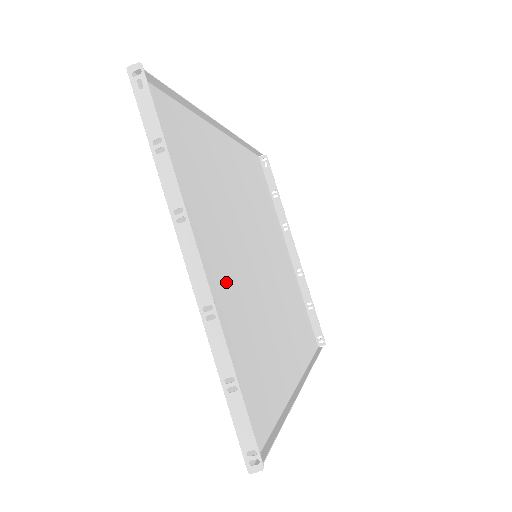
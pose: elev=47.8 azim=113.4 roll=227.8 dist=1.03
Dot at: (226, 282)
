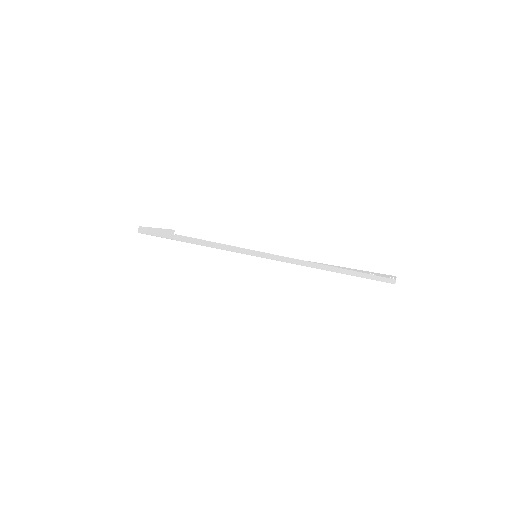
Dot at: occluded
